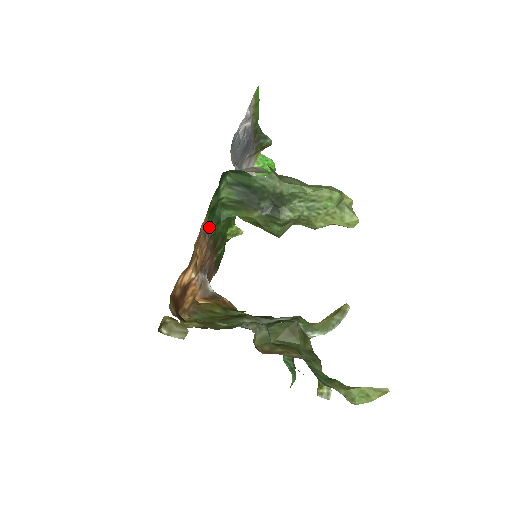
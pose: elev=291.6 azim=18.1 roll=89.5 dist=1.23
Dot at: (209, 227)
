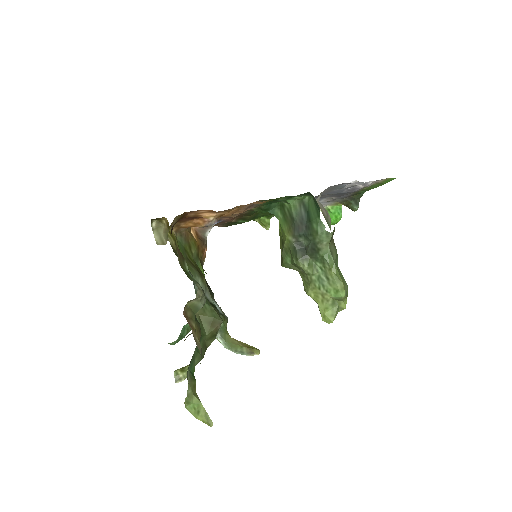
Dot at: (258, 206)
